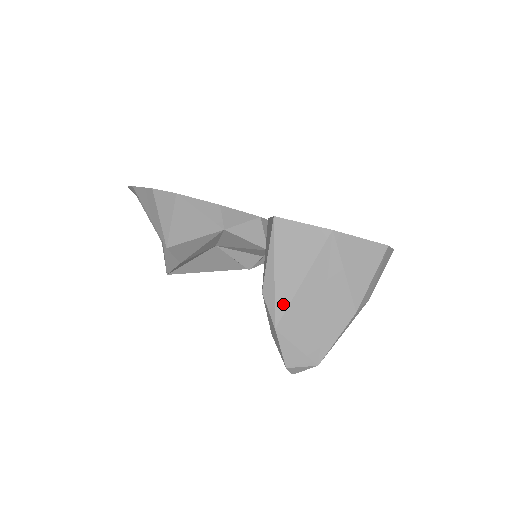
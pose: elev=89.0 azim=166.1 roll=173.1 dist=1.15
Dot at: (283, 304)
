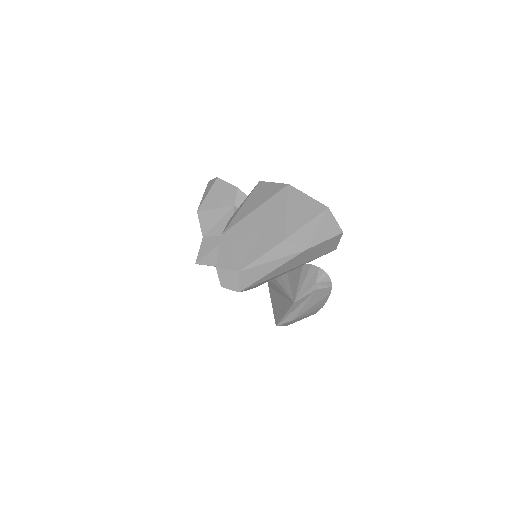
Dot at: (236, 221)
